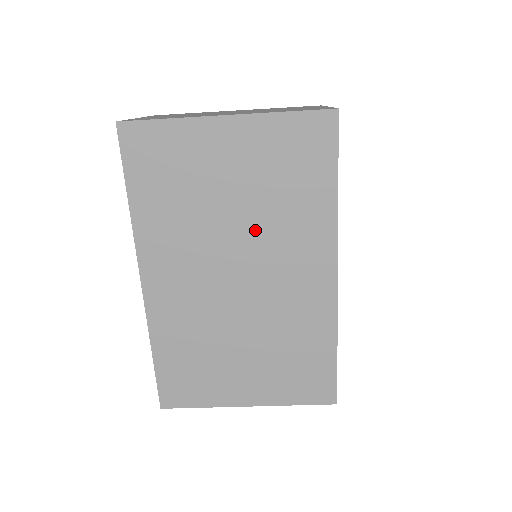
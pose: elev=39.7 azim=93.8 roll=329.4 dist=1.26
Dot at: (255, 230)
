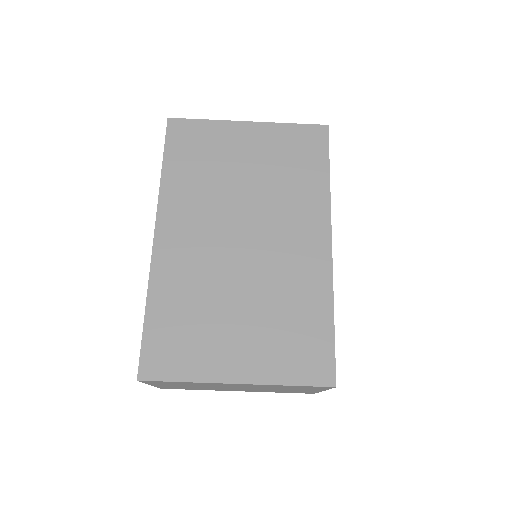
Dot at: (262, 200)
